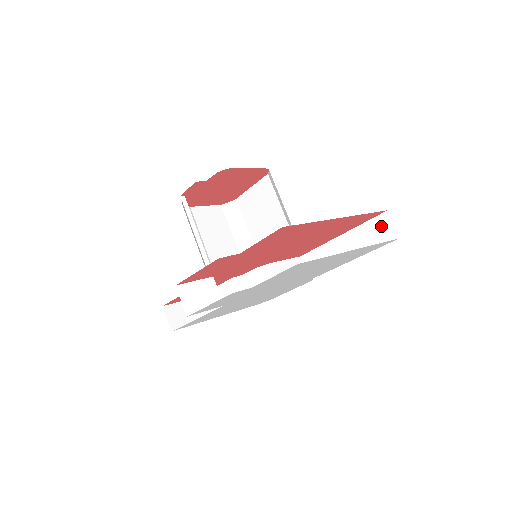
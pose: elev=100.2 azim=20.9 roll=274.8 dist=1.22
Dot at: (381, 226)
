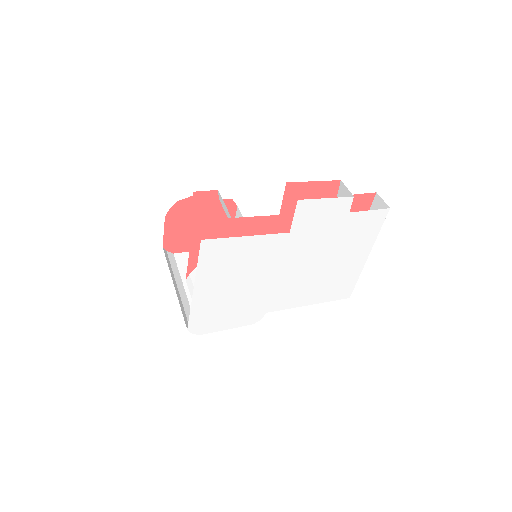
Dot at: occluded
